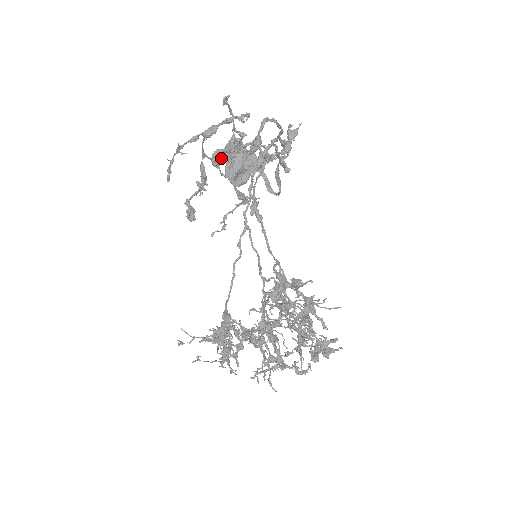
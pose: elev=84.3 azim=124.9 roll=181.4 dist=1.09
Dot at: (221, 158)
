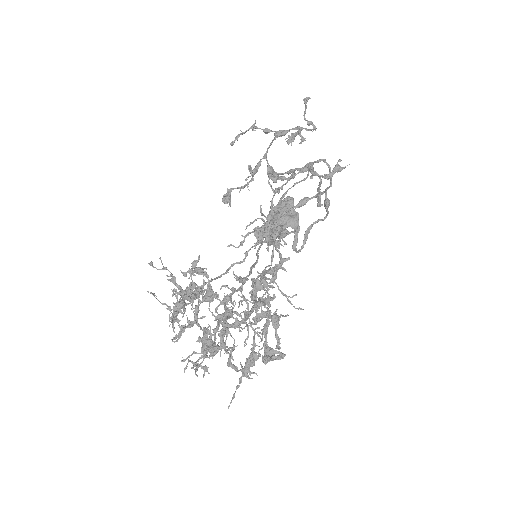
Dot at: (275, 172)
